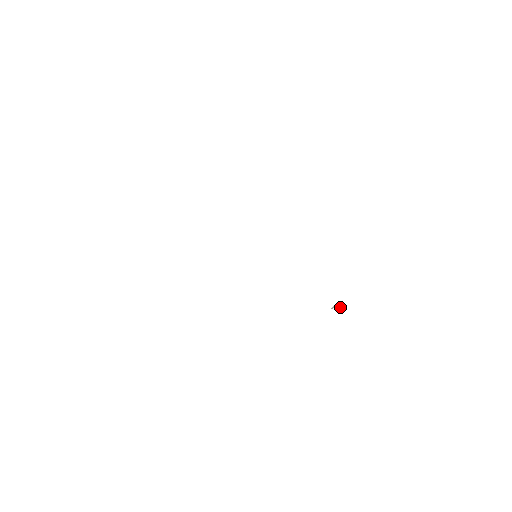
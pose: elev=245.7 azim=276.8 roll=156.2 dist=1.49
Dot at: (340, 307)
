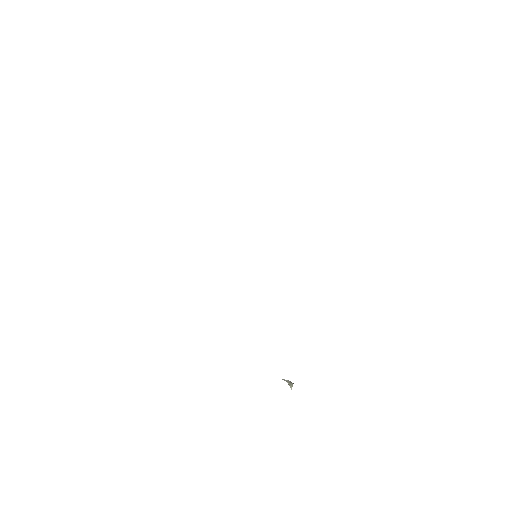
Dot at: (290, 386)
